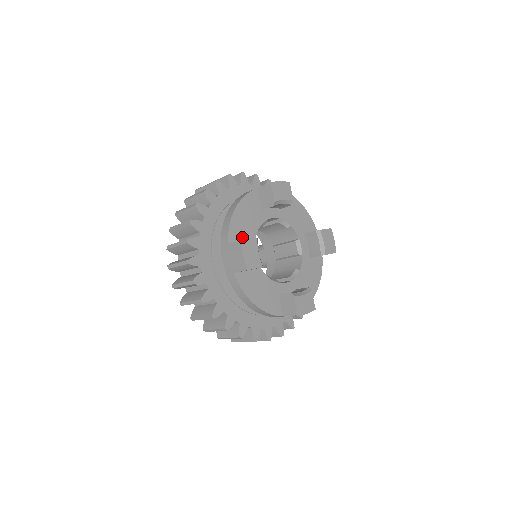
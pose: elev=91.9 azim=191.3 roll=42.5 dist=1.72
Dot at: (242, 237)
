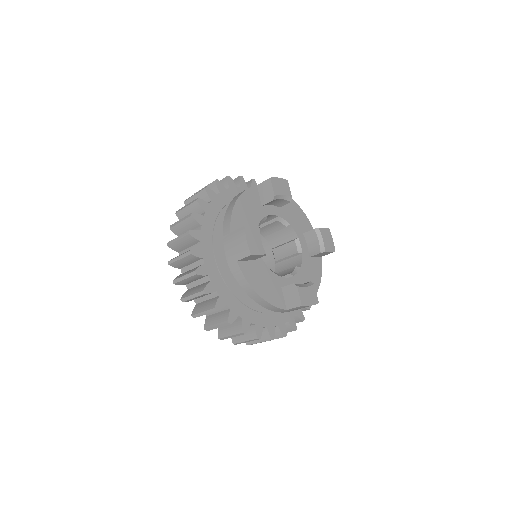
Dot at: occluded
